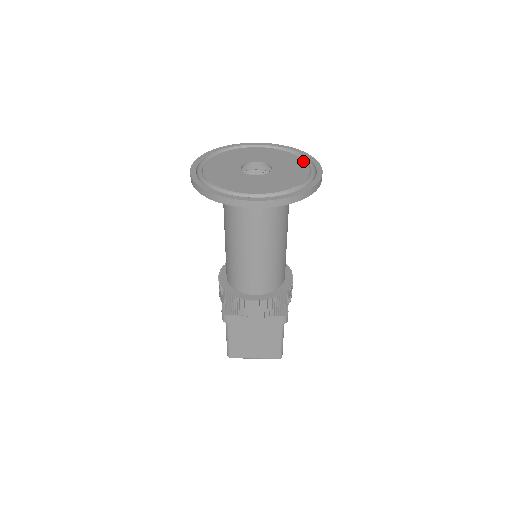
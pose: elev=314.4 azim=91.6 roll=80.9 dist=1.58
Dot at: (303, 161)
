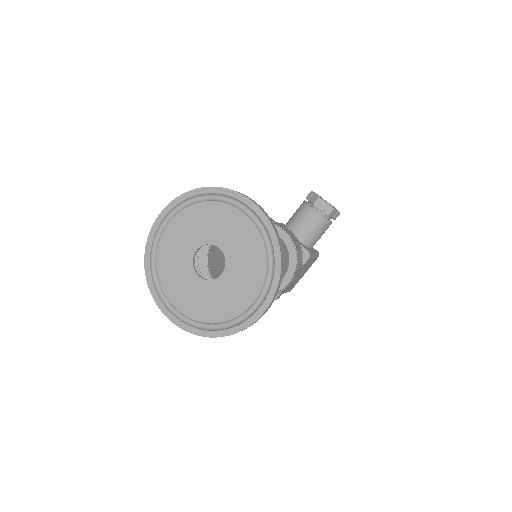
Dot at: (261, 282)
